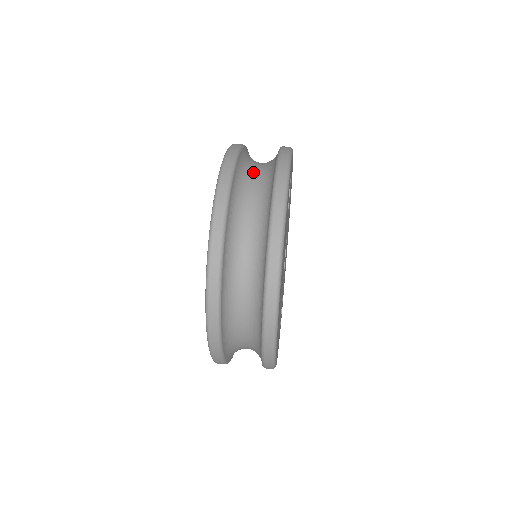
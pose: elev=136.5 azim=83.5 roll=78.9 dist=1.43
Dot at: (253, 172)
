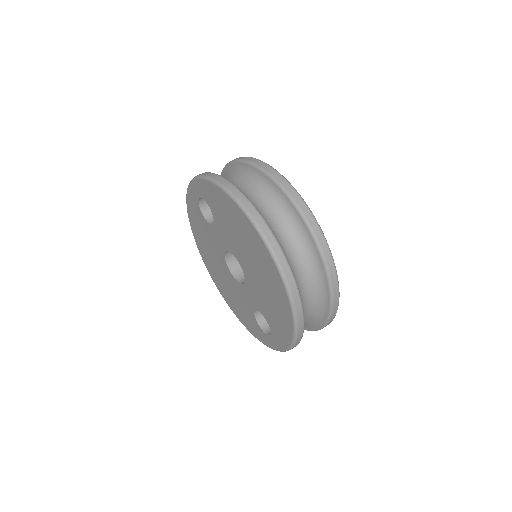
Dot at: occluded
